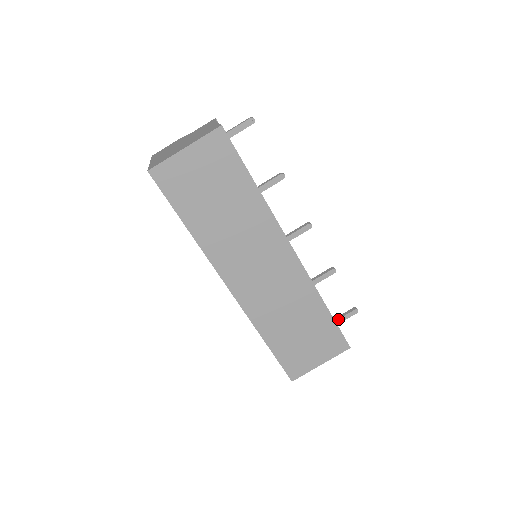
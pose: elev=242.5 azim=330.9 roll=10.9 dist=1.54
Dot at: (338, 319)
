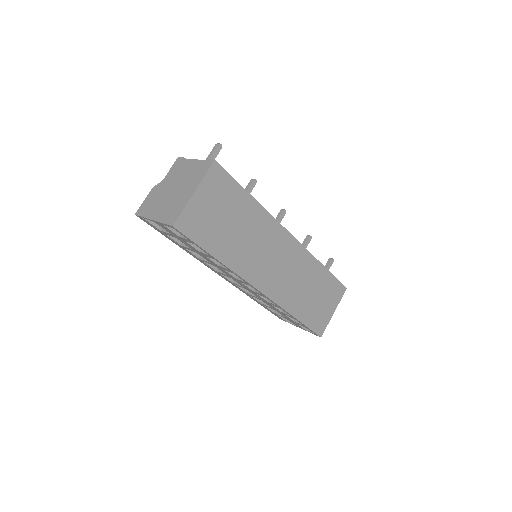
Dot at: occluded
